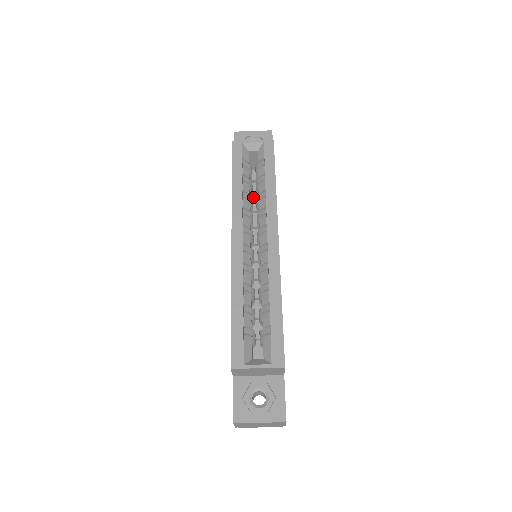
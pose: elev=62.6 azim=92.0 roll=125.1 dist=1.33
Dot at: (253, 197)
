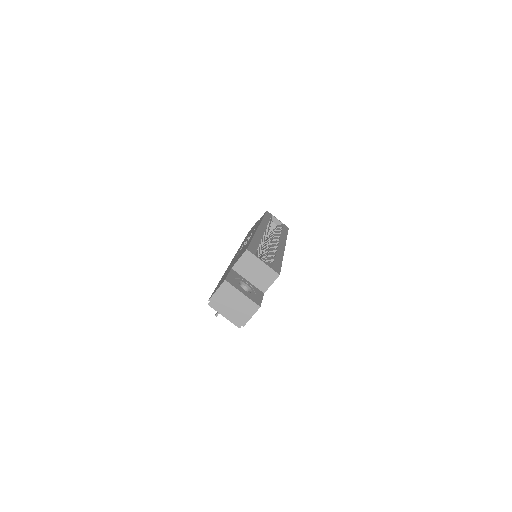
Dot at: occluded
